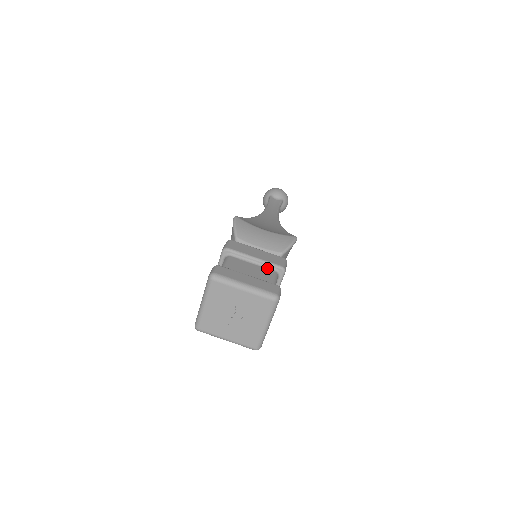
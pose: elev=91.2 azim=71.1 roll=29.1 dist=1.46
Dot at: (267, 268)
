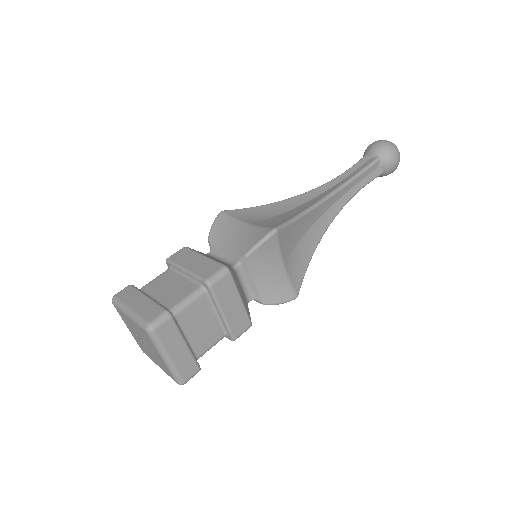
Dot at: (222, 327)
